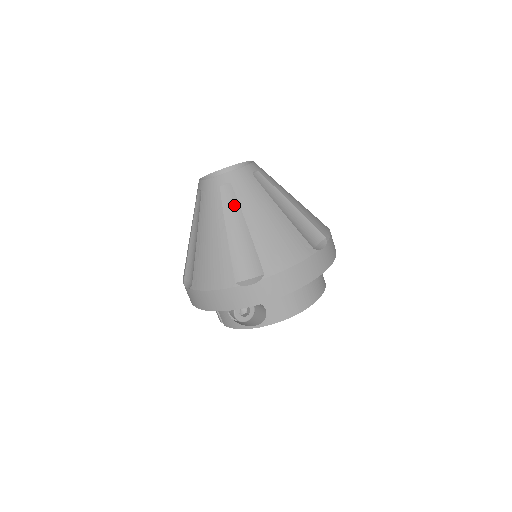
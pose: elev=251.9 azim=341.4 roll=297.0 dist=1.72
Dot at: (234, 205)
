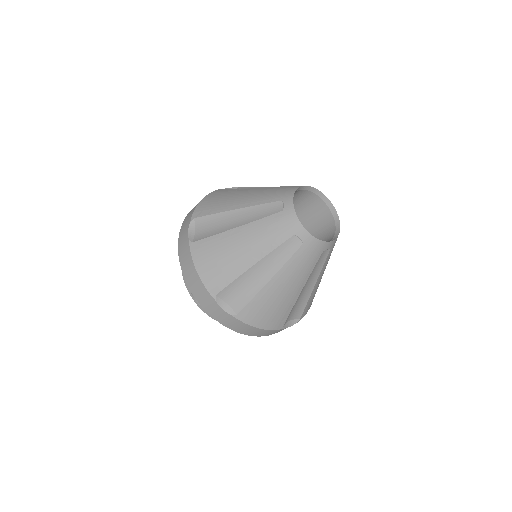
Dot at: (284, 257)
